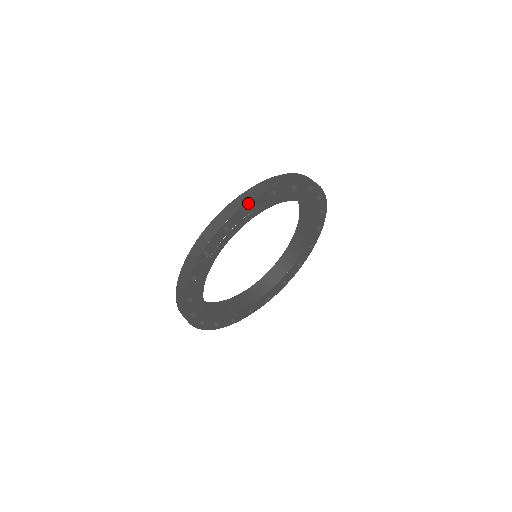
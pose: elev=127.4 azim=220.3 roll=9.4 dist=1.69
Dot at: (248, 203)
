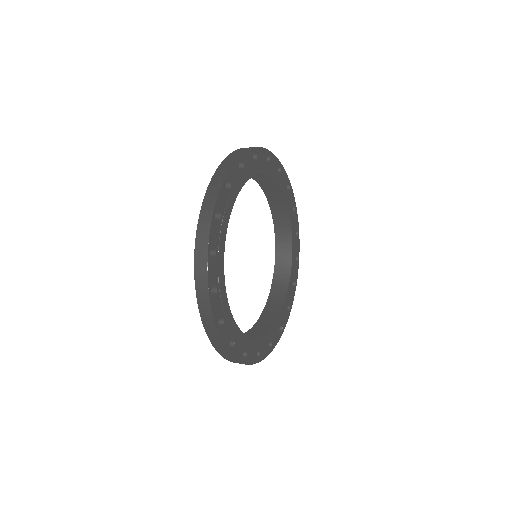
Dot at: (239, 158)
